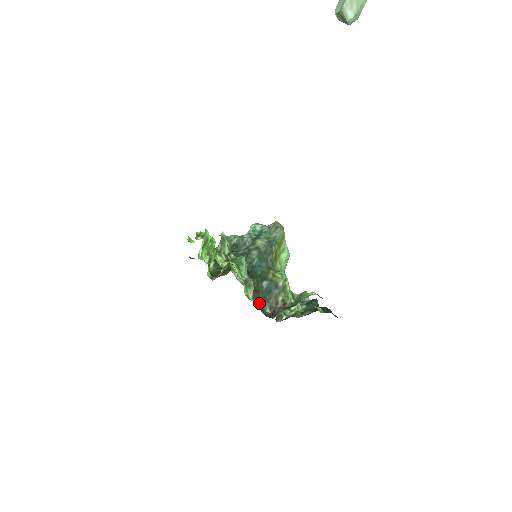
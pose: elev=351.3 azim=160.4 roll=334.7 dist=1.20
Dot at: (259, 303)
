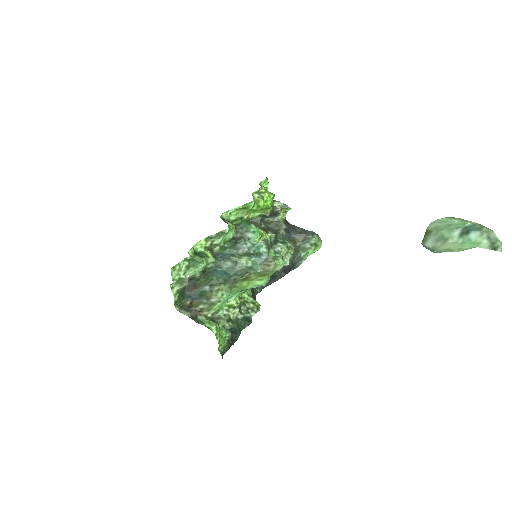
Dot at: (187, 293)
